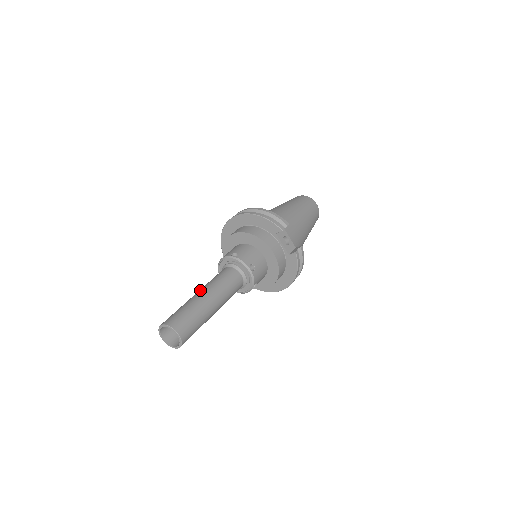
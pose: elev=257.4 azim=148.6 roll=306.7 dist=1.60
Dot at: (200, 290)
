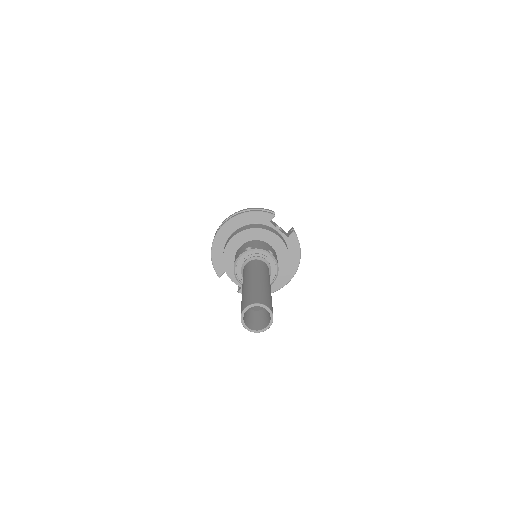
Dot at: (246, 280)
